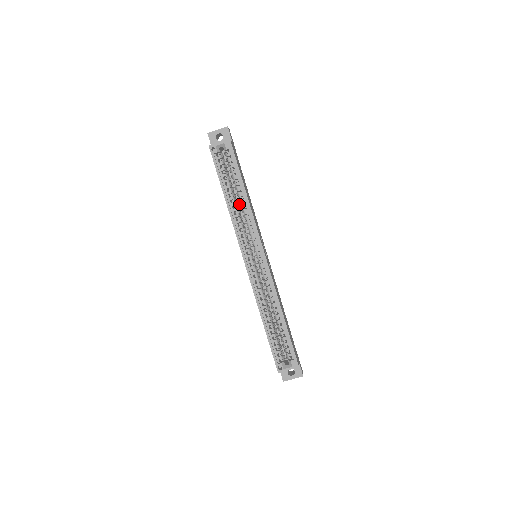
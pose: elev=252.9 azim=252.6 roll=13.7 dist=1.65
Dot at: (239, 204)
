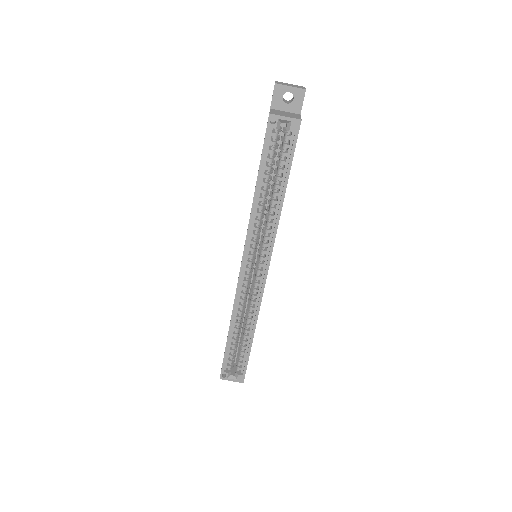
Dot at: occluded
